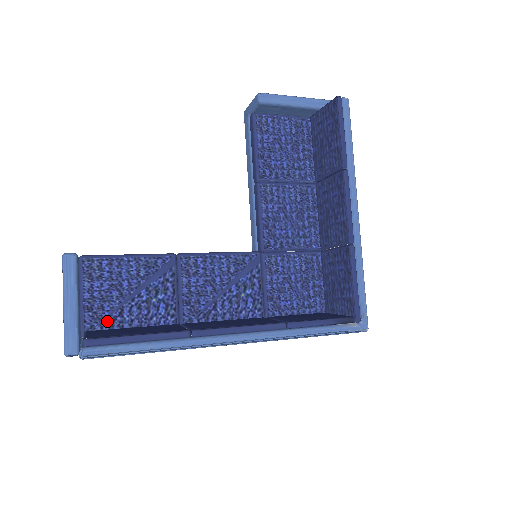
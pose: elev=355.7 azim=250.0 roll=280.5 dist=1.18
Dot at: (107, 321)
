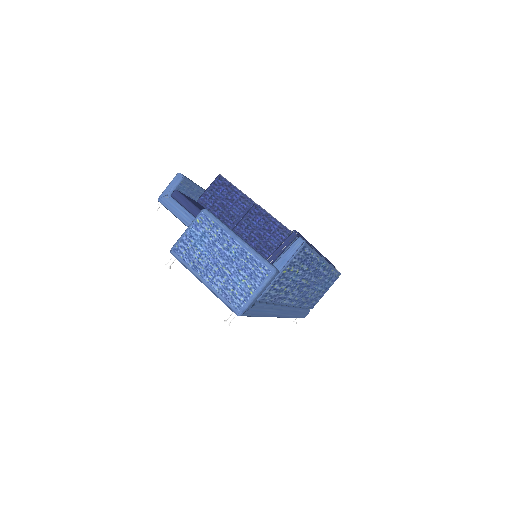
Dot at: occluded
